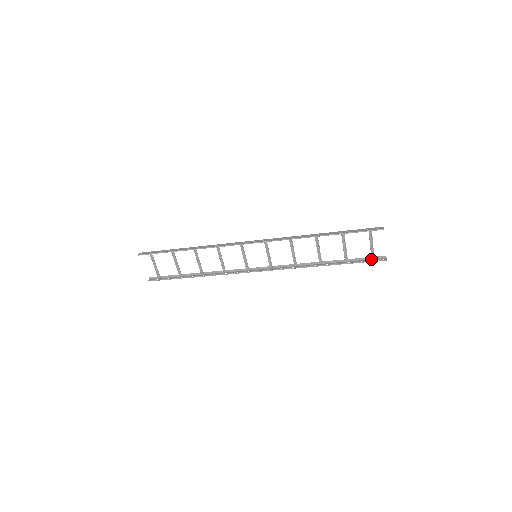
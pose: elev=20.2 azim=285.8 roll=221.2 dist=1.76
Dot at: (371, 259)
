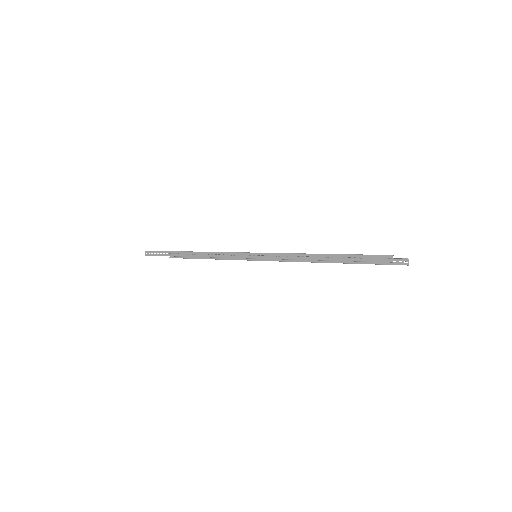
Dot at: occluded
